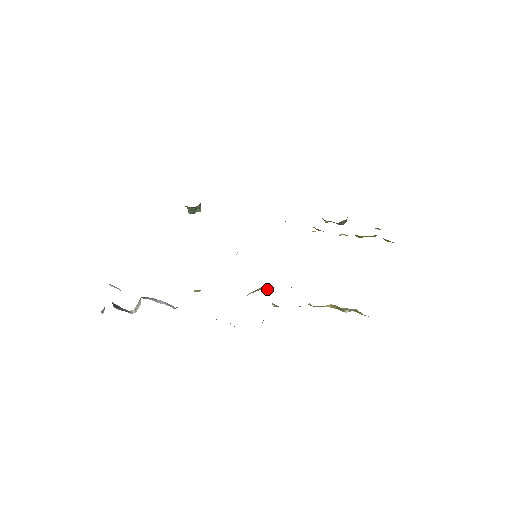
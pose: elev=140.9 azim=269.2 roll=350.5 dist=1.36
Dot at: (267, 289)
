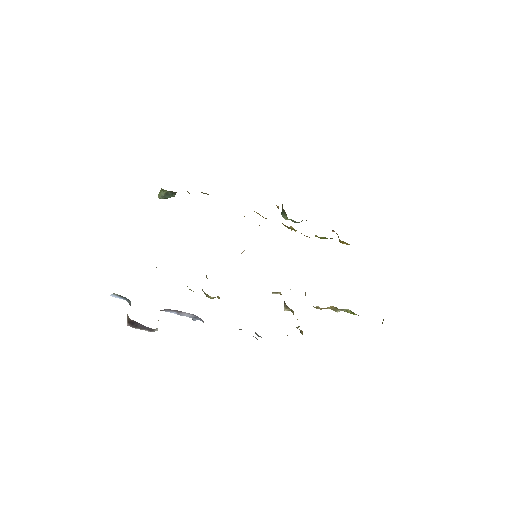
Dot at: (278, 293)
